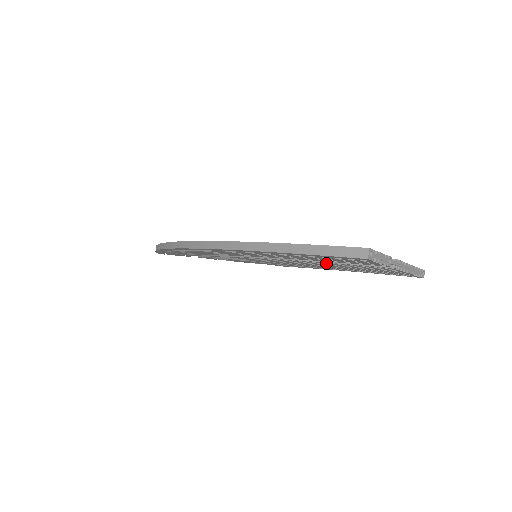
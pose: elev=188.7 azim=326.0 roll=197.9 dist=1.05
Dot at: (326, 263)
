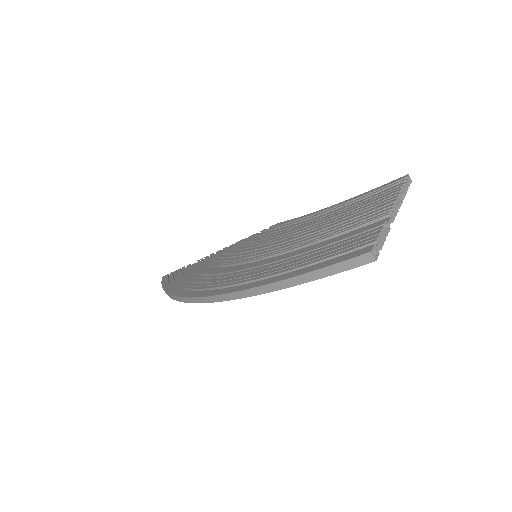
Dot at: occluded
